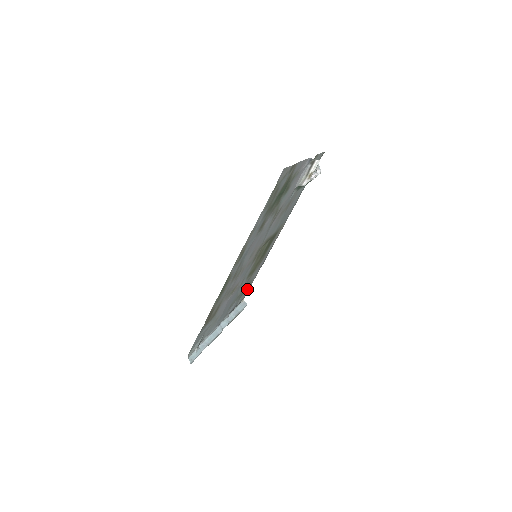
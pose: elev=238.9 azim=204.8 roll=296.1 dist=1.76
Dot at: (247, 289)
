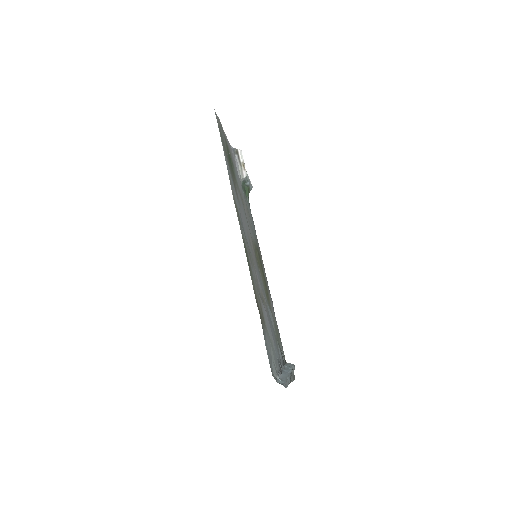
Dot at: occluded
